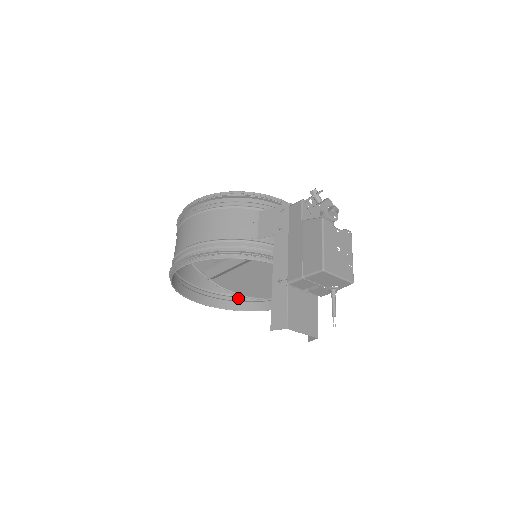
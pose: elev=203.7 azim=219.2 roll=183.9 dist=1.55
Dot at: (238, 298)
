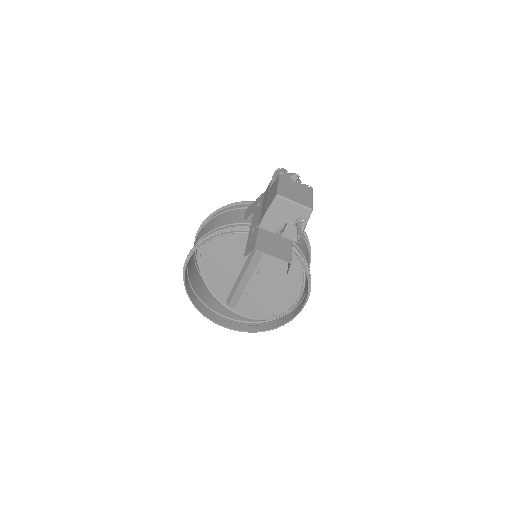
Dot at: (260, 323)
